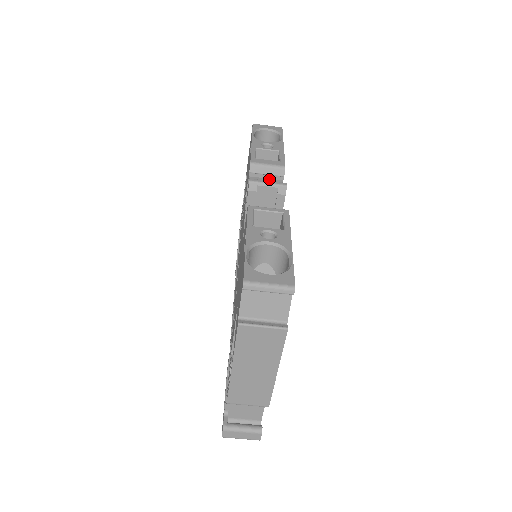
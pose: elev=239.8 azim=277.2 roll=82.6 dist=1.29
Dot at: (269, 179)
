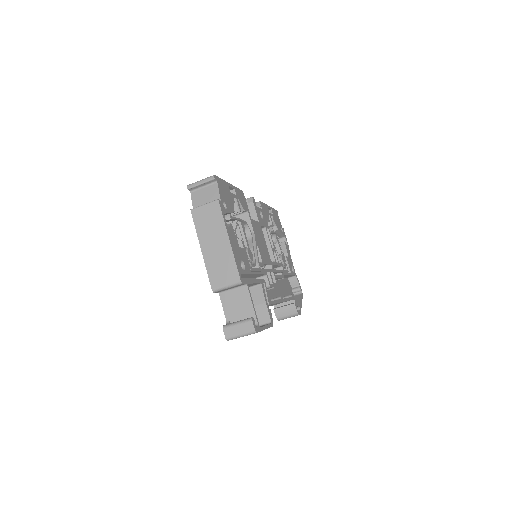
Dot at: occluded
